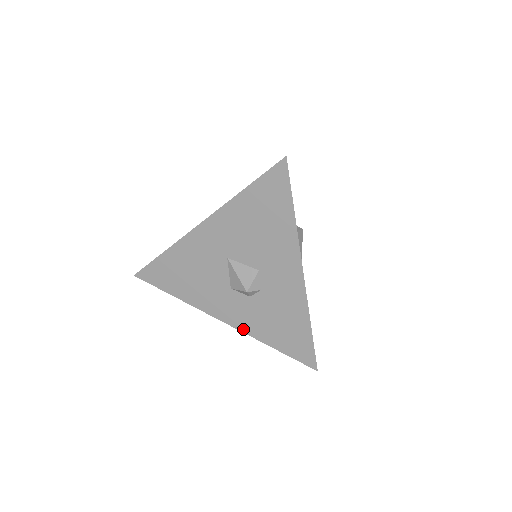
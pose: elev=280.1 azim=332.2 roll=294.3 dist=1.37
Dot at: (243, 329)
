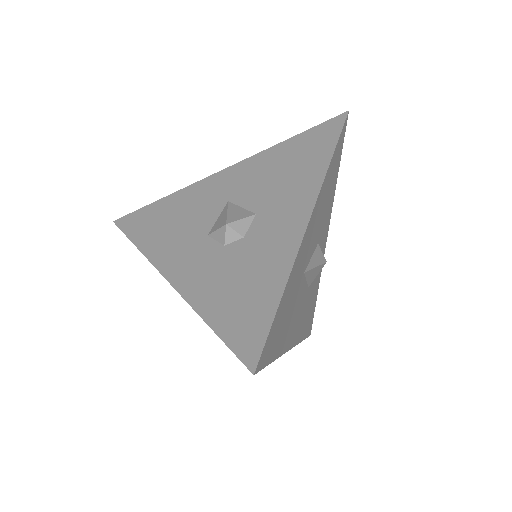
Dot at: (185, 291)
